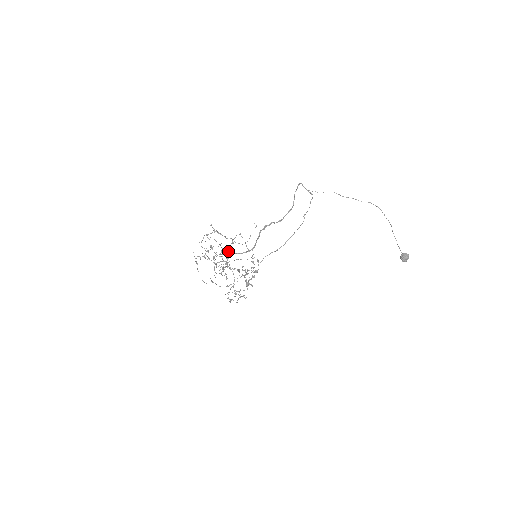
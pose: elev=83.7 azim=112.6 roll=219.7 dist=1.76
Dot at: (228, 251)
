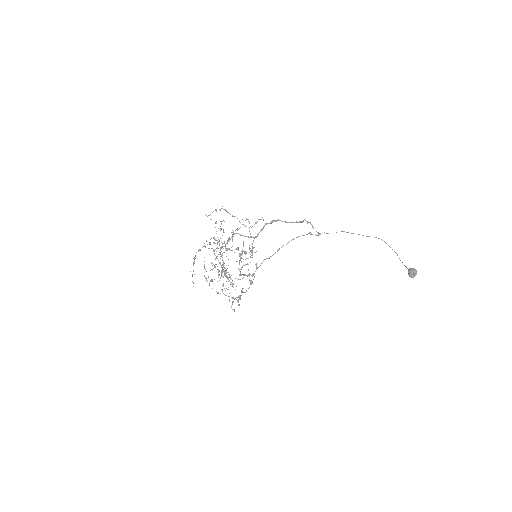
Dot at: occluded
